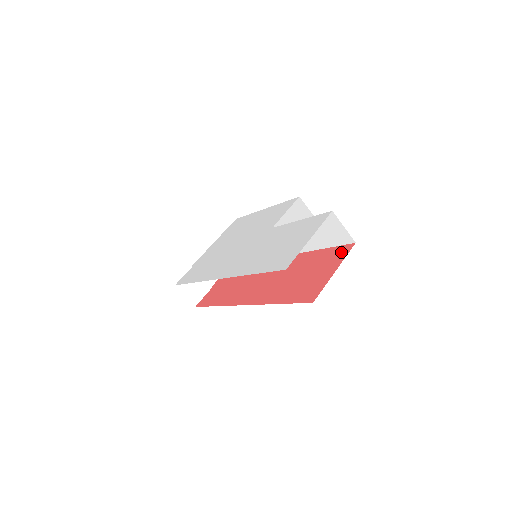
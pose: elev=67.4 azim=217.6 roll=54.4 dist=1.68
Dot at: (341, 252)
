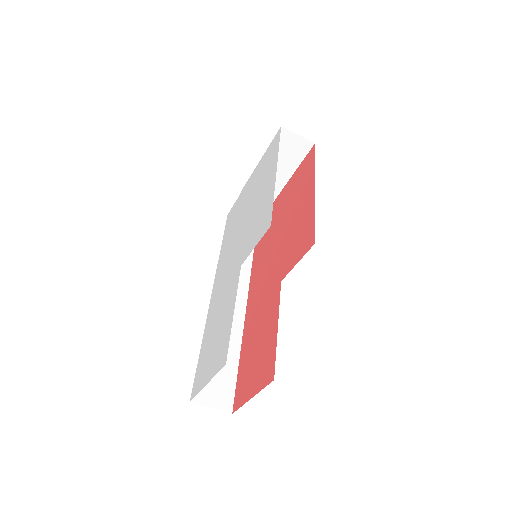
Dot at: (267, 372)
